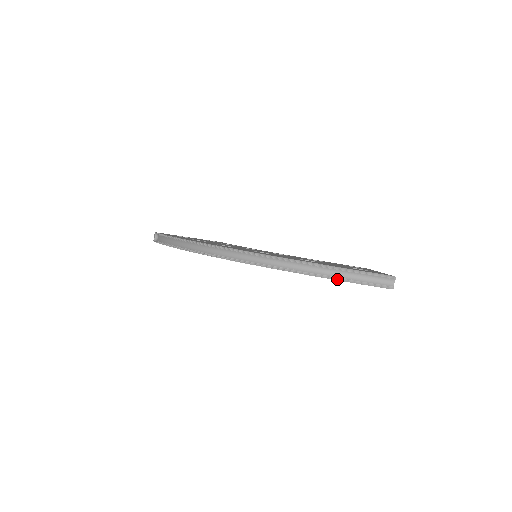
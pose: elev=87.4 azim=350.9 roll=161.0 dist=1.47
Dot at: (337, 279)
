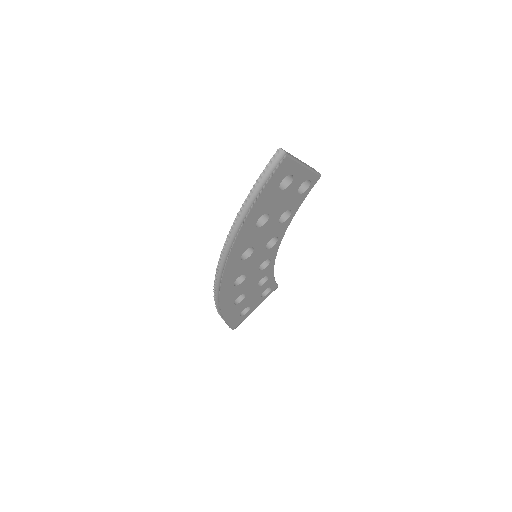
Dot at: (258, 197)
